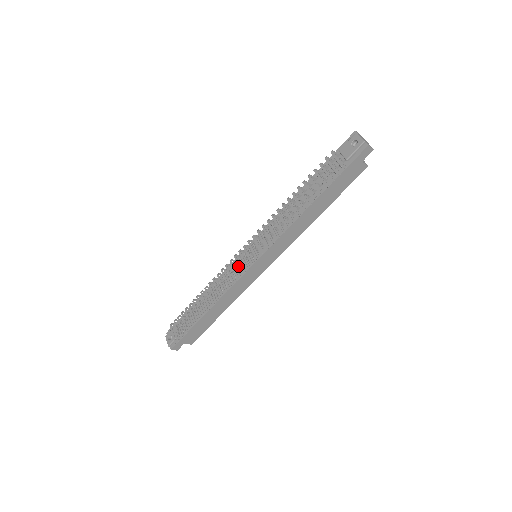
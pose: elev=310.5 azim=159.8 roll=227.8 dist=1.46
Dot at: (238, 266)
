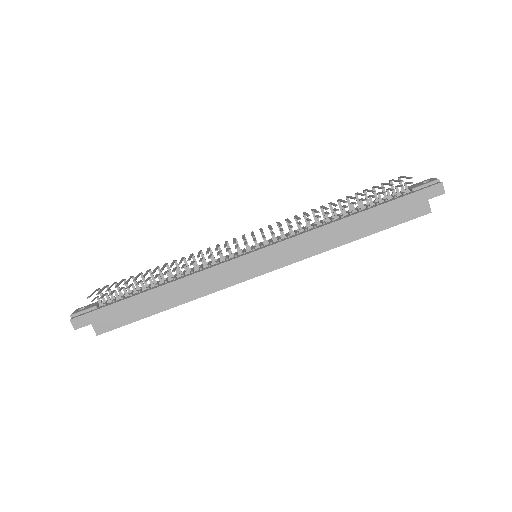
Dot at: (233, 241)
